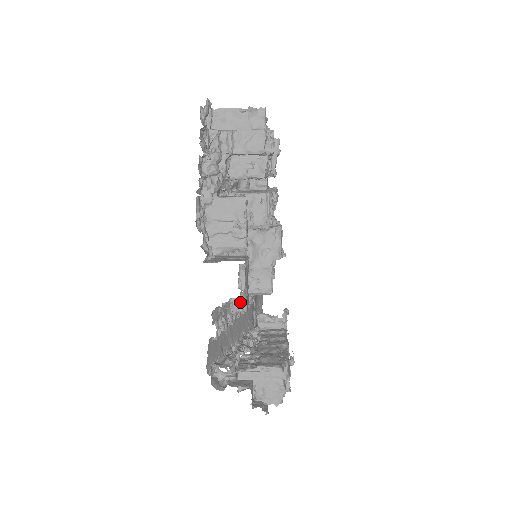
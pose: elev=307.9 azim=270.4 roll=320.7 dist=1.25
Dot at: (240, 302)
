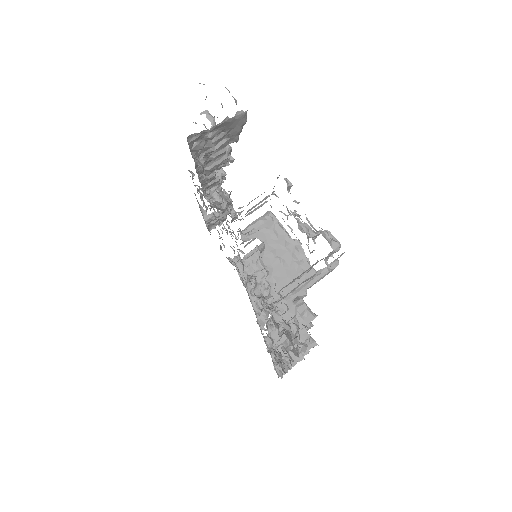
Dot at: occluded
